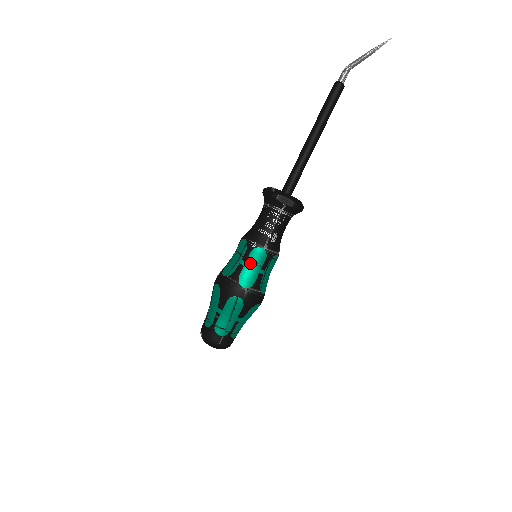
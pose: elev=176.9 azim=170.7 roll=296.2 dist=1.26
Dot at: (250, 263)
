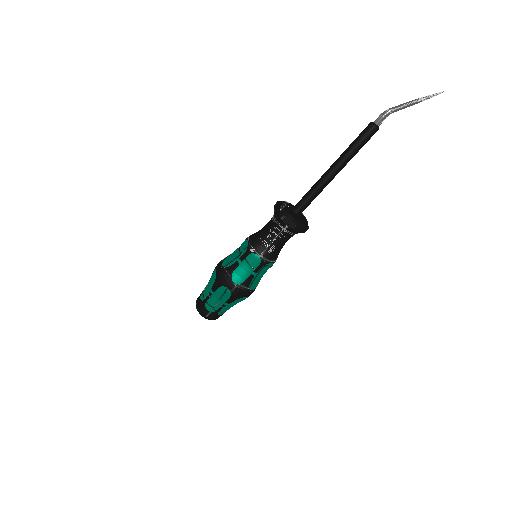
Dot at: (245, 264)
